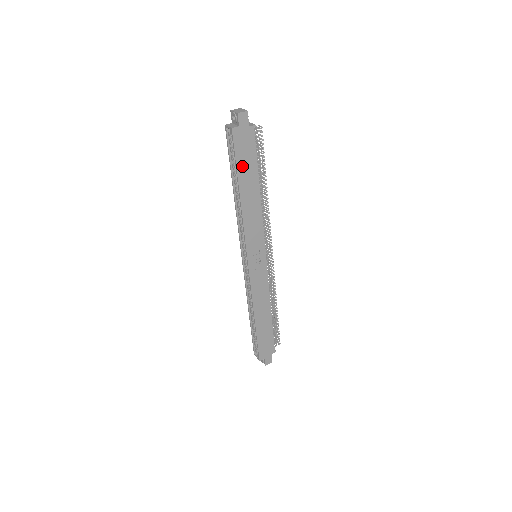
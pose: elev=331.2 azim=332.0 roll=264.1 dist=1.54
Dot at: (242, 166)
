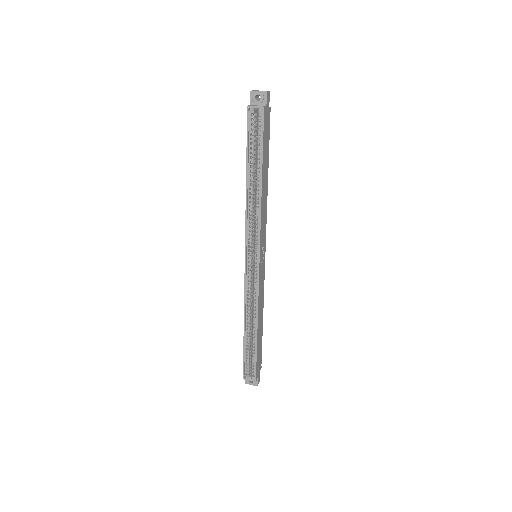
Dot at: (264, 150)
